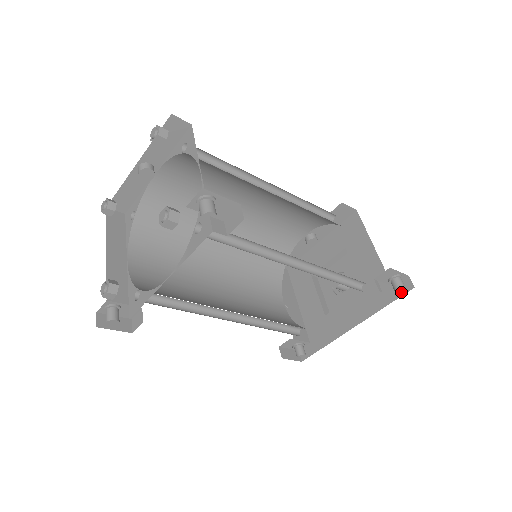
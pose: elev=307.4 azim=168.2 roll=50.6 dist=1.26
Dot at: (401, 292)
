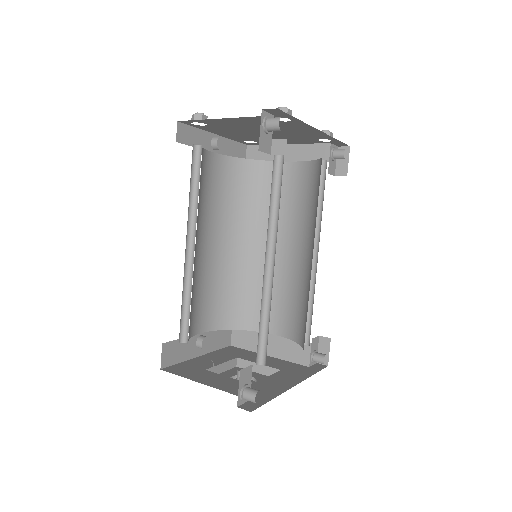
Dot at: (320, 368)
